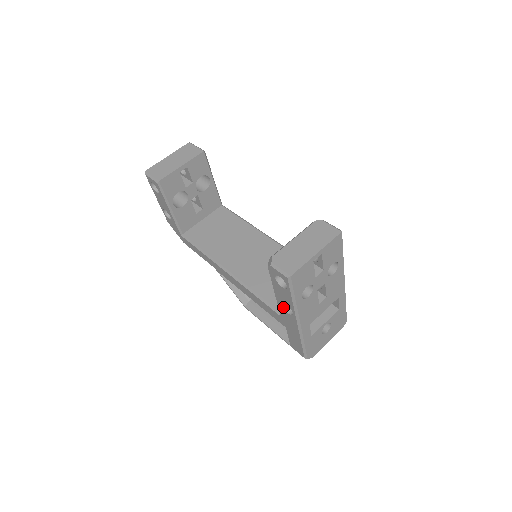
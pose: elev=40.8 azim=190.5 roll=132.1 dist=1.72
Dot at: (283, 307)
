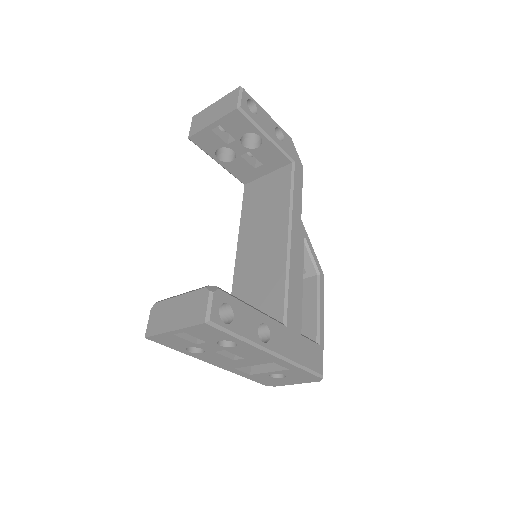
Dot at: occluded
